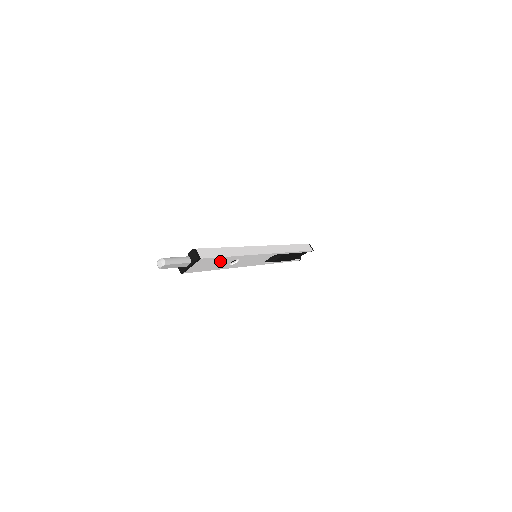
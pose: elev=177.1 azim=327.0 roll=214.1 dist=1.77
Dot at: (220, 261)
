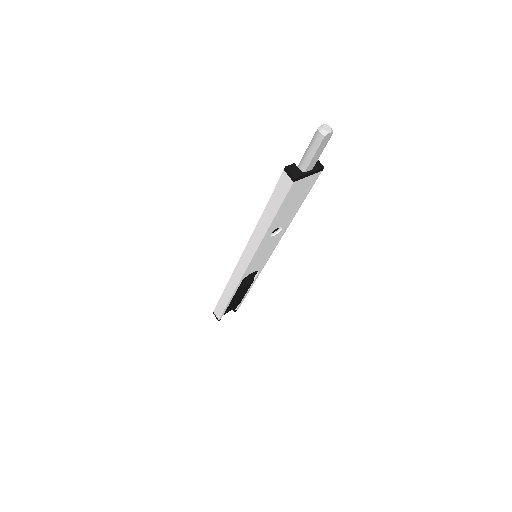
Dot at: (293, 208)
